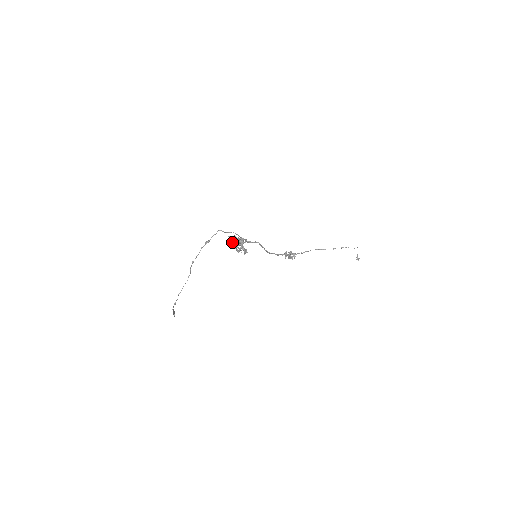
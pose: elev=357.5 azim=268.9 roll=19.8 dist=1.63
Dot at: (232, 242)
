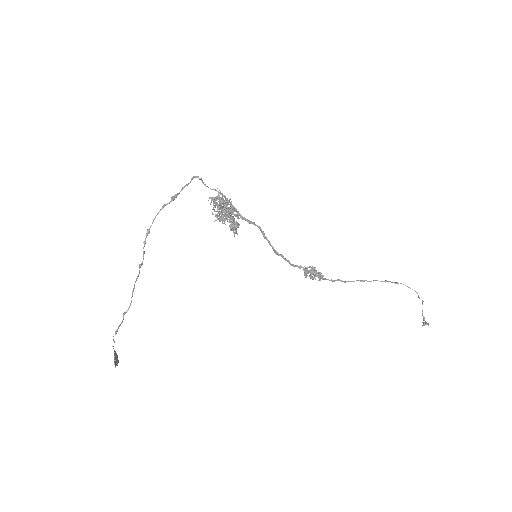
Dot at: occluded
